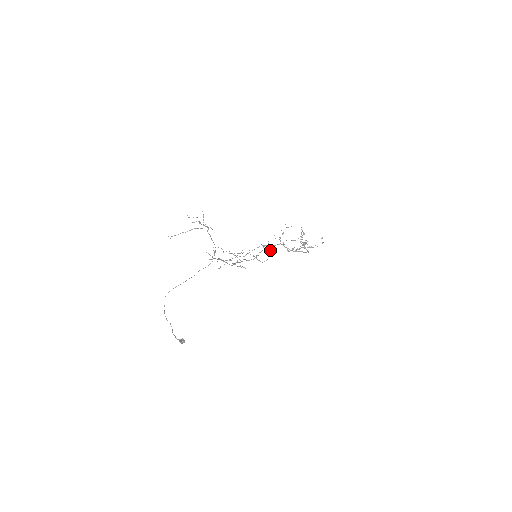
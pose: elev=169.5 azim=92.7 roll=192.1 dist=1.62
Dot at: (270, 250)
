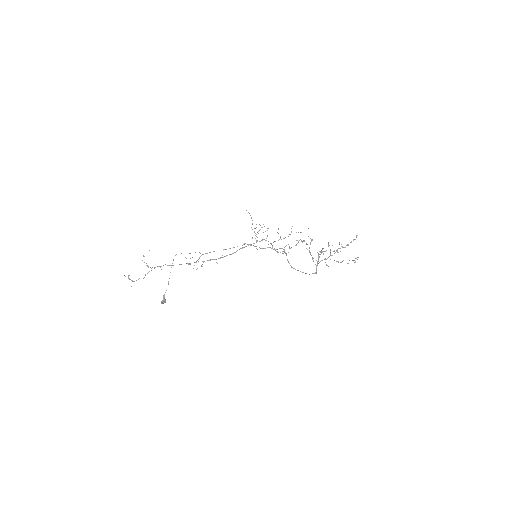
Dot at: occluded
